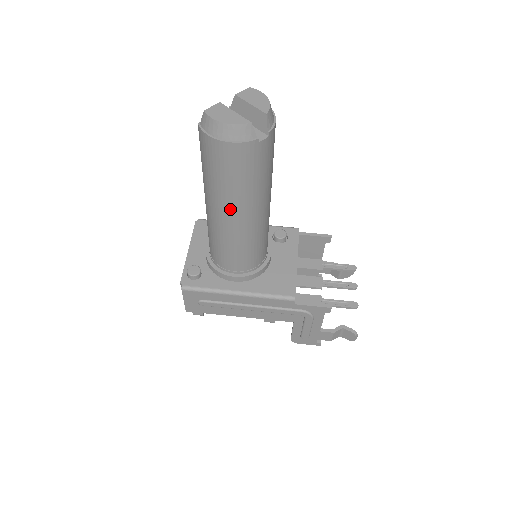
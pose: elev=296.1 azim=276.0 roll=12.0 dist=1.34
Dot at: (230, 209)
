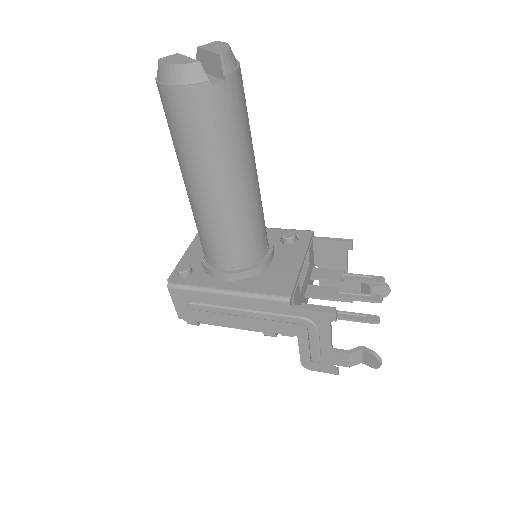
Dot at: (200, 179)
